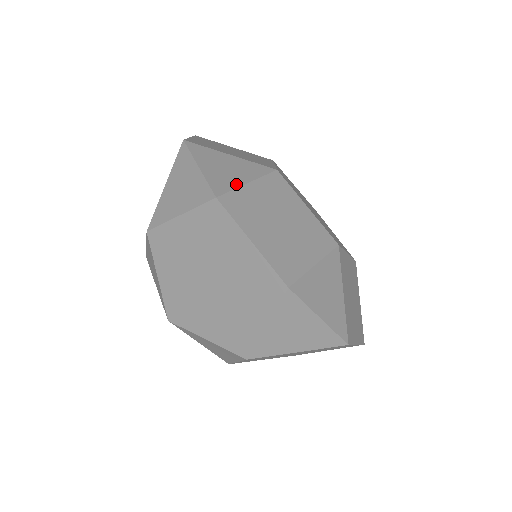
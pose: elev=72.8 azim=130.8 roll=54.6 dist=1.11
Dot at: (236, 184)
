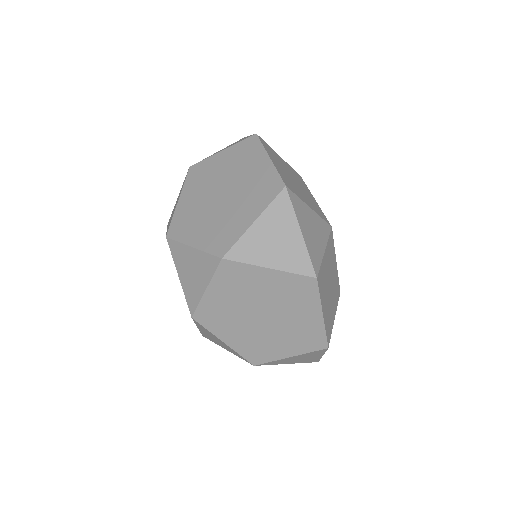
Dot at: (271, 148)
